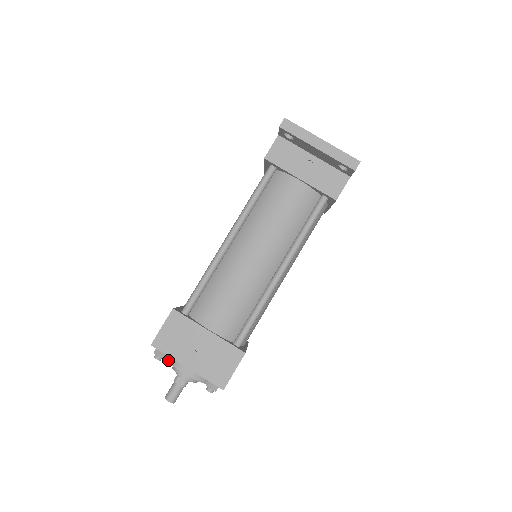
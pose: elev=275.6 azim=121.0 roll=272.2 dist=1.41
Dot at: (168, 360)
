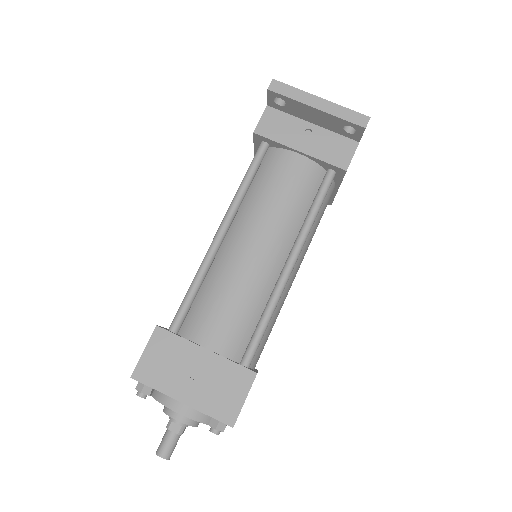
Dot at: (156, 398)
